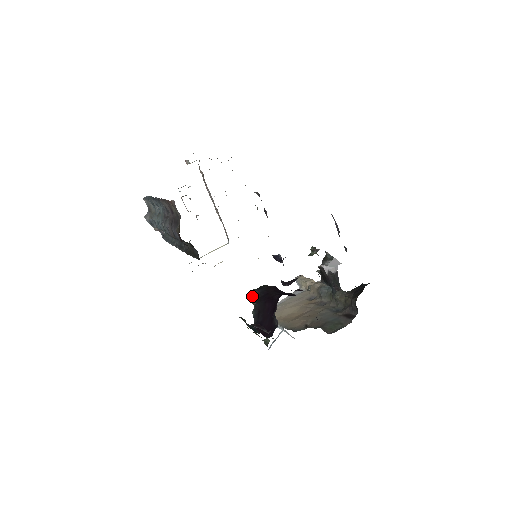
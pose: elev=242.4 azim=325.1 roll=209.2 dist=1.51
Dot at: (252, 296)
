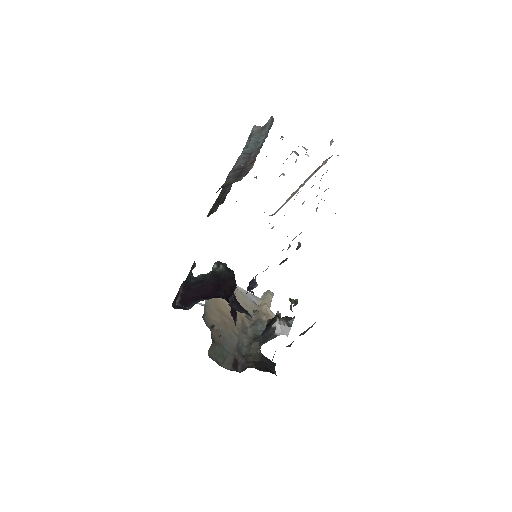
Dot at: (218, 266)
